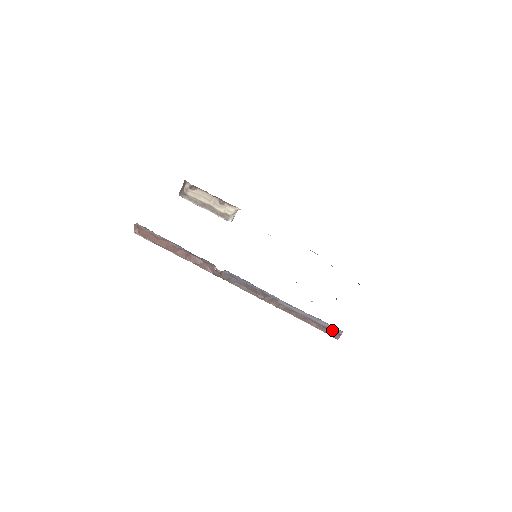
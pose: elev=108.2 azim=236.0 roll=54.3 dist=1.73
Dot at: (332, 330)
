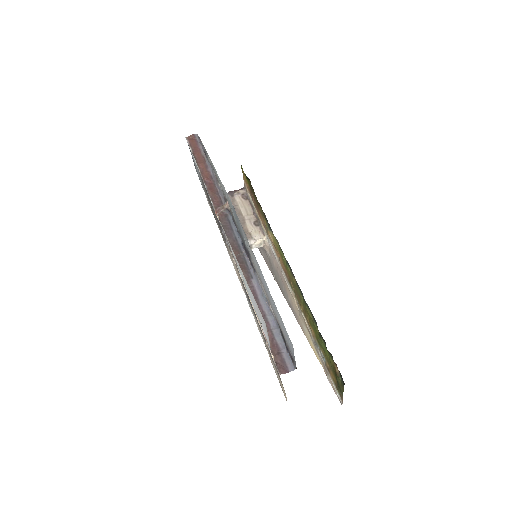
Dot at: (283, 357)
